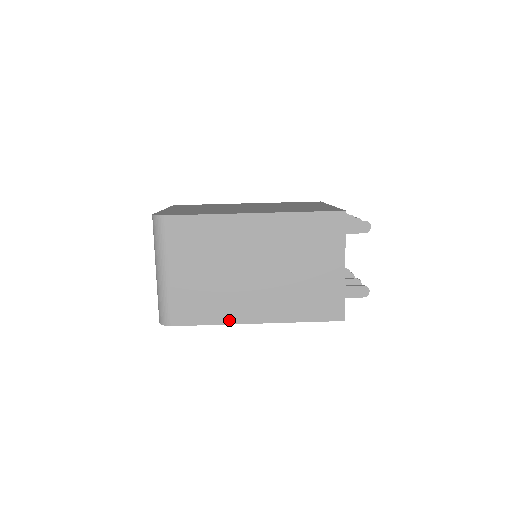
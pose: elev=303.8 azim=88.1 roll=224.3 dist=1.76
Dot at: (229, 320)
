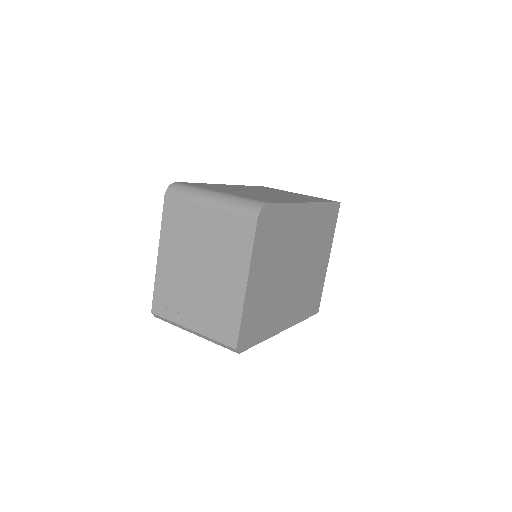
Dot at: occluded
